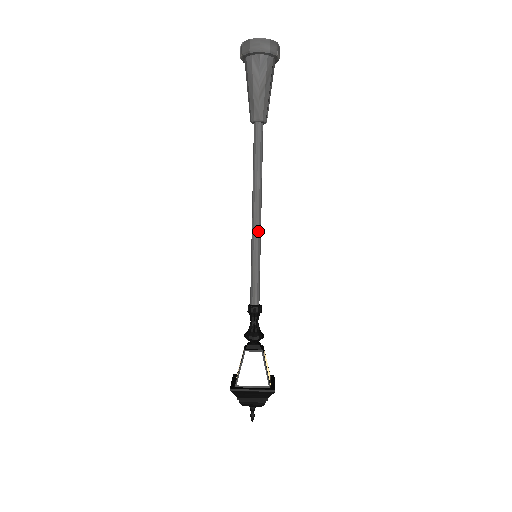
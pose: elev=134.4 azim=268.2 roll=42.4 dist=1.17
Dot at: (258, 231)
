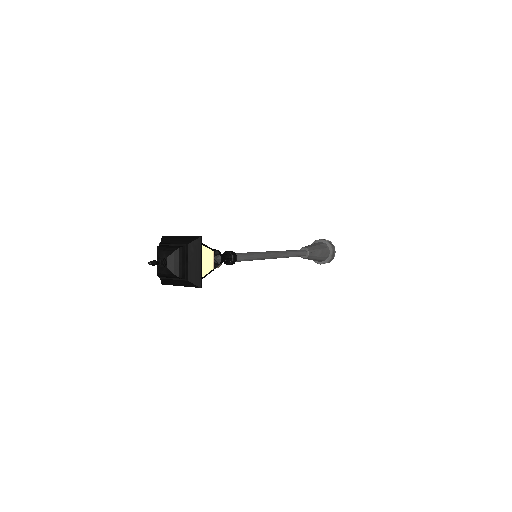
Dot at: (268, 252)
